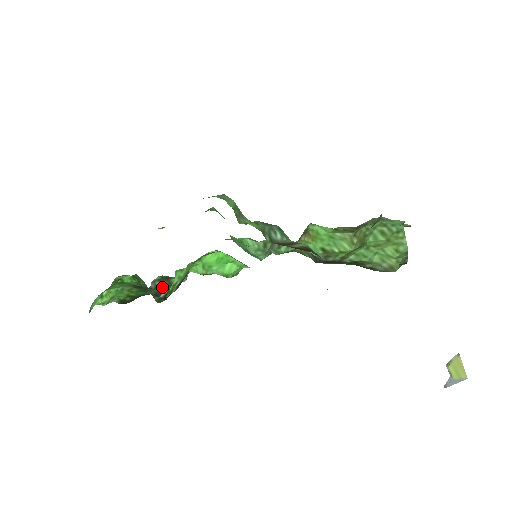
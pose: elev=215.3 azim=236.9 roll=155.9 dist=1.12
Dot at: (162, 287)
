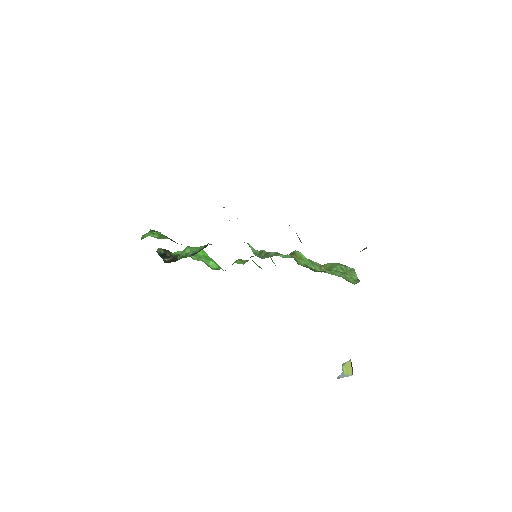
Dot at: (165, 255)
